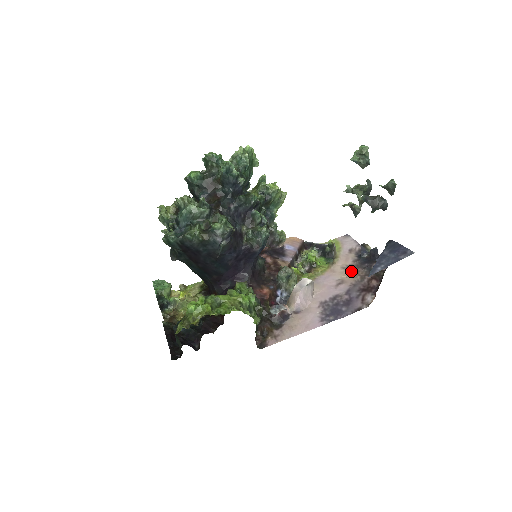
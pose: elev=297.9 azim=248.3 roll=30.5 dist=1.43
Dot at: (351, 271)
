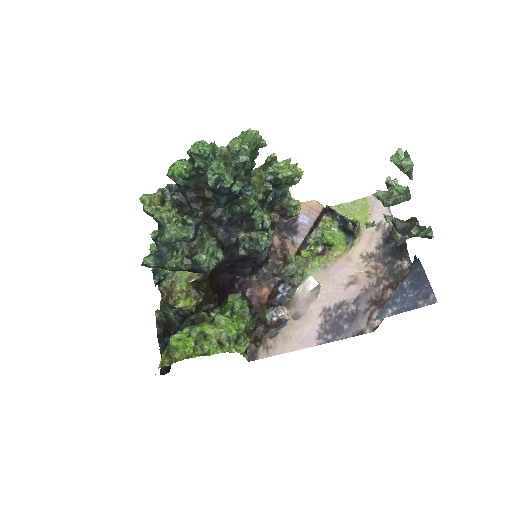
Dot at: (369, 265)
